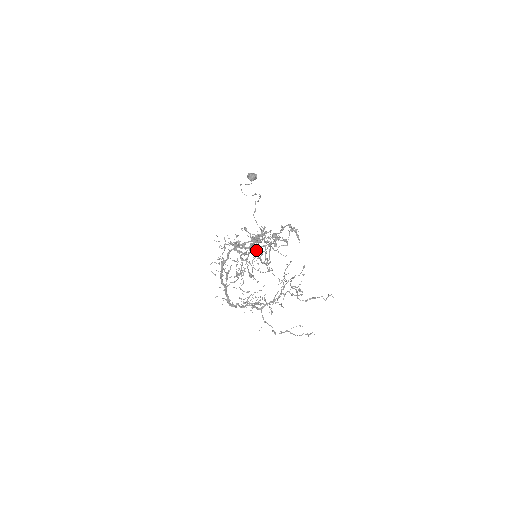
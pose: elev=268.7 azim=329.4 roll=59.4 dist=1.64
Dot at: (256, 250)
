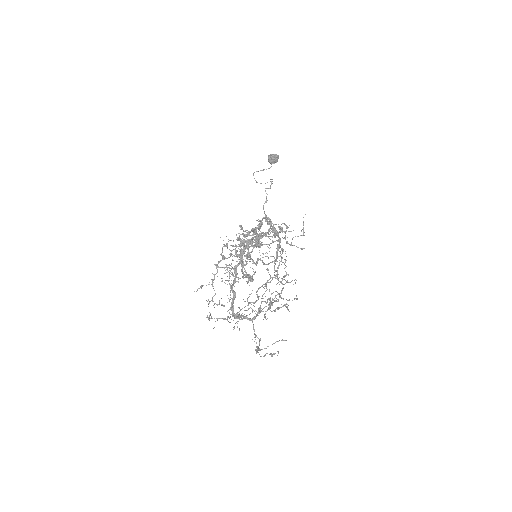
Dot at: occluded
